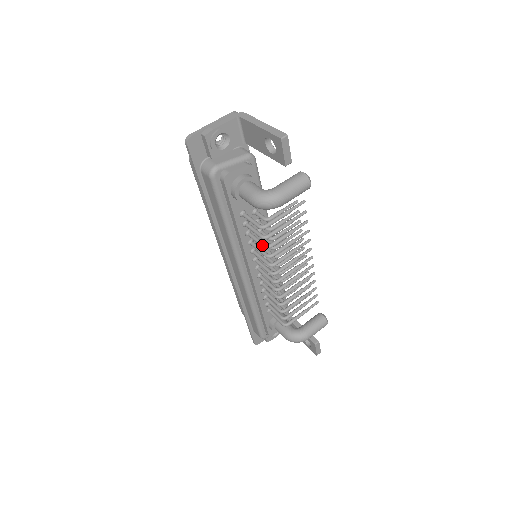
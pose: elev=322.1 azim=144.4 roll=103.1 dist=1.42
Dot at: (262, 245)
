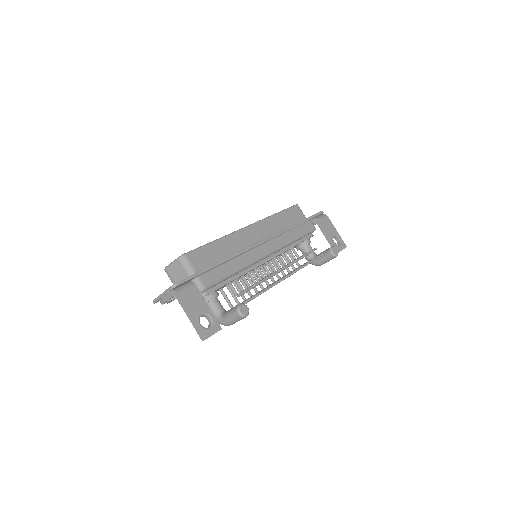
Dot at: occluded
